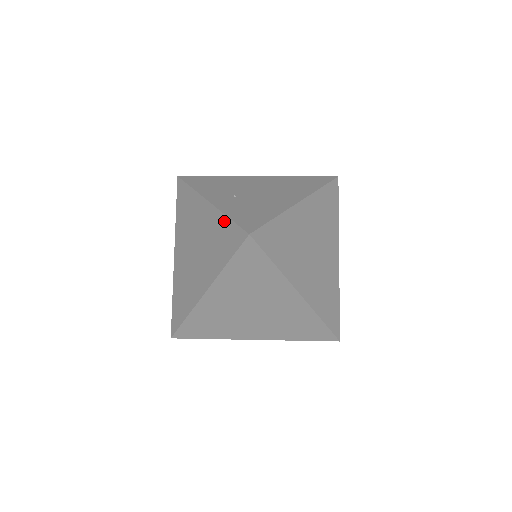
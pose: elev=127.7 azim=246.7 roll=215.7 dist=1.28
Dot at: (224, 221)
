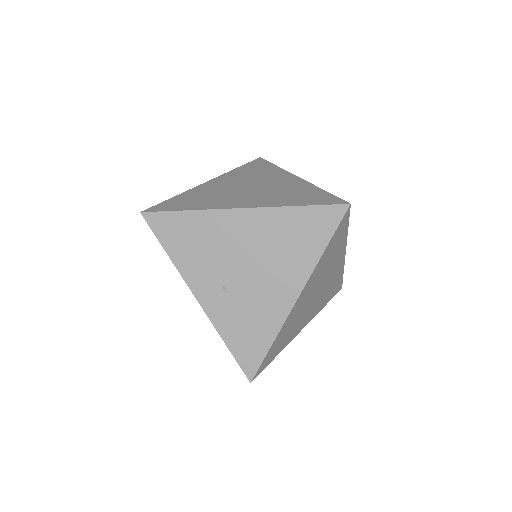
Dot at: occluded
